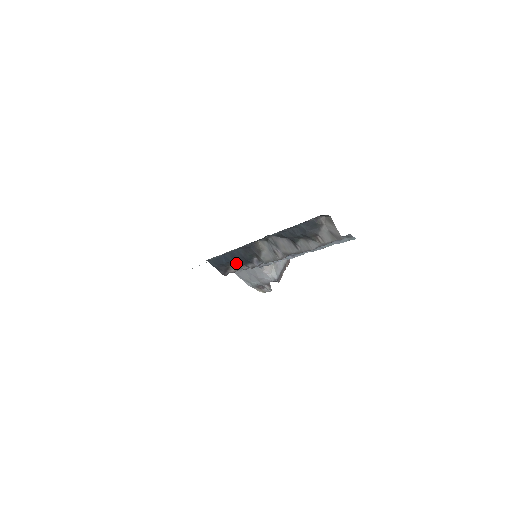
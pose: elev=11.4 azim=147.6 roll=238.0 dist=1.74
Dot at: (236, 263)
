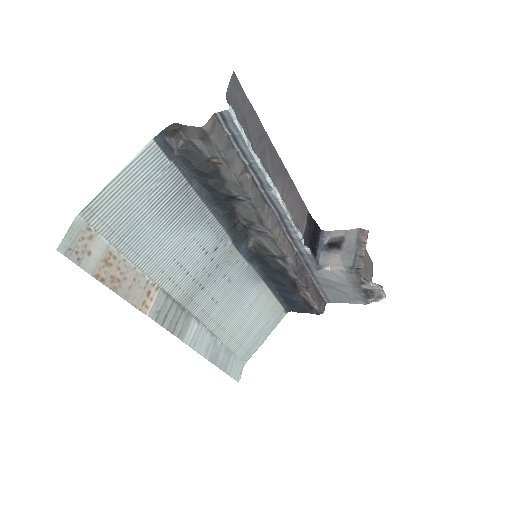
Dot at: (290, 287)
